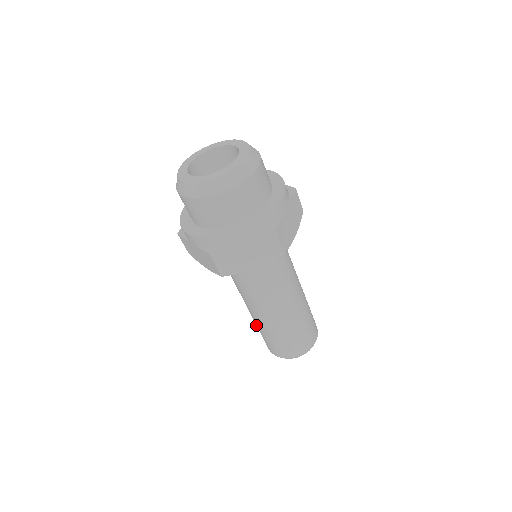
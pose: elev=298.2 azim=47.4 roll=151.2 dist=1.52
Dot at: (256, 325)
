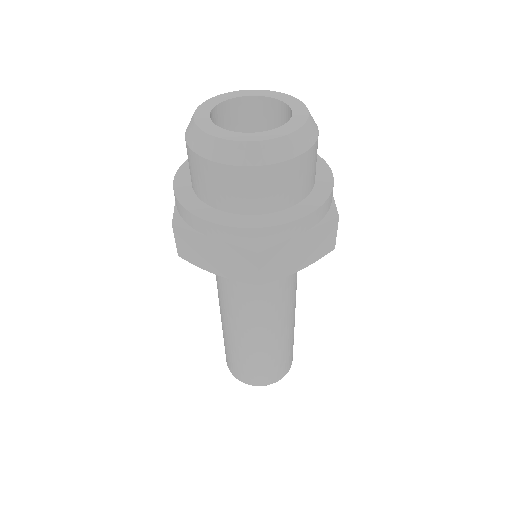
Dot at: occluded
